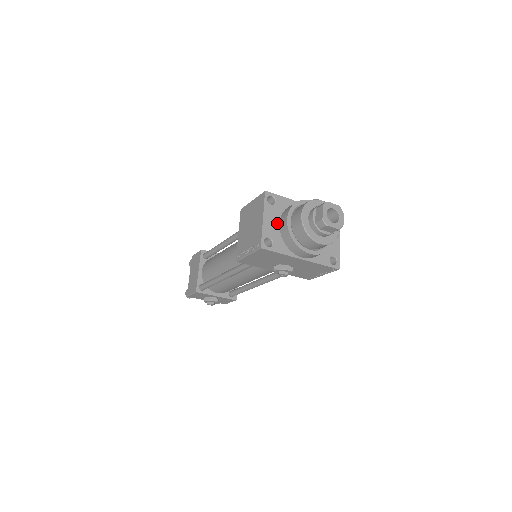
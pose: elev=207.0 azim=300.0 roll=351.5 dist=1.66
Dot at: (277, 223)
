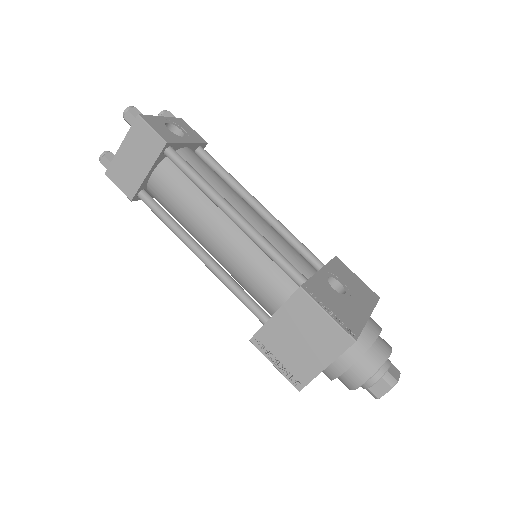
Dot at: occluded
